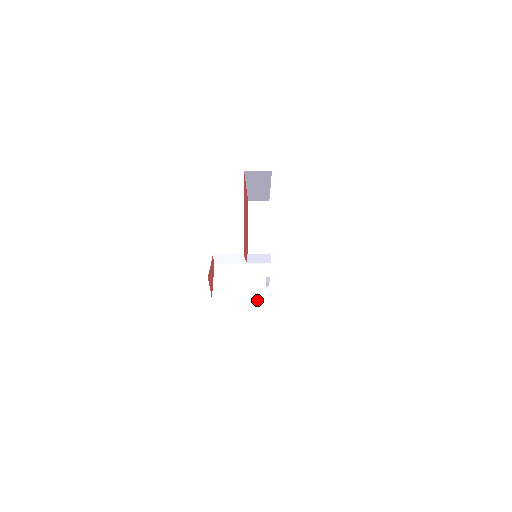
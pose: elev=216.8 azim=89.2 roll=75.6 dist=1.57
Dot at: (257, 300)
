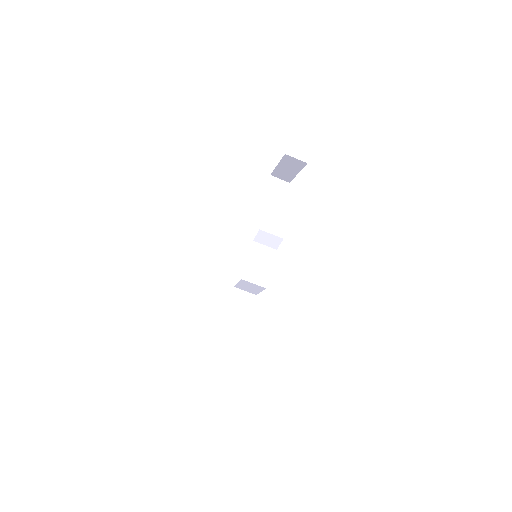
Dot at: occluded
